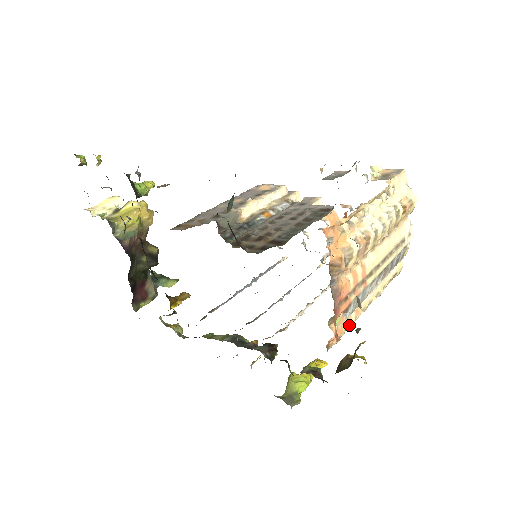
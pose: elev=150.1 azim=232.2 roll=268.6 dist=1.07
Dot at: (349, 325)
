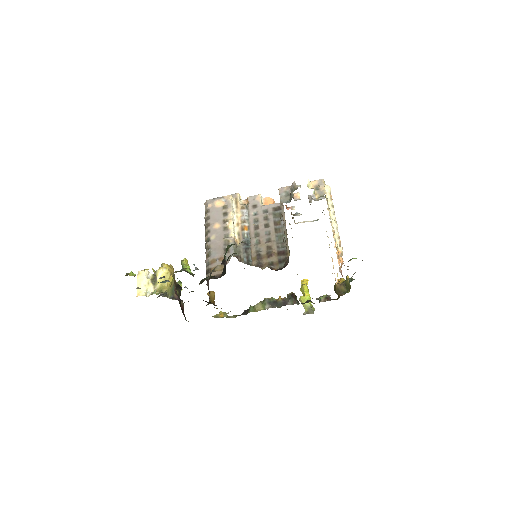
Dot at: occluded
